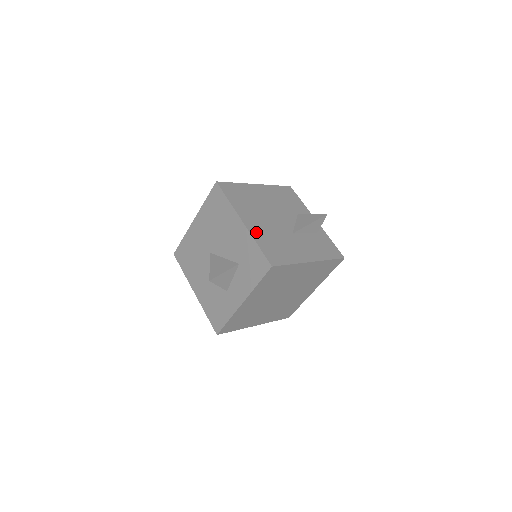
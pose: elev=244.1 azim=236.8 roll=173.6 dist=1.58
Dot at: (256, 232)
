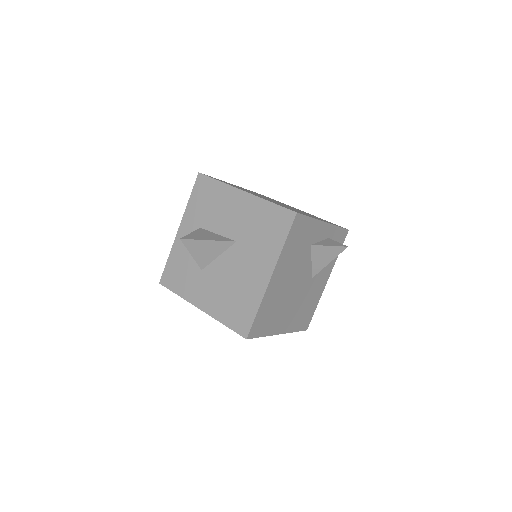
Dot at: (291, 325)
